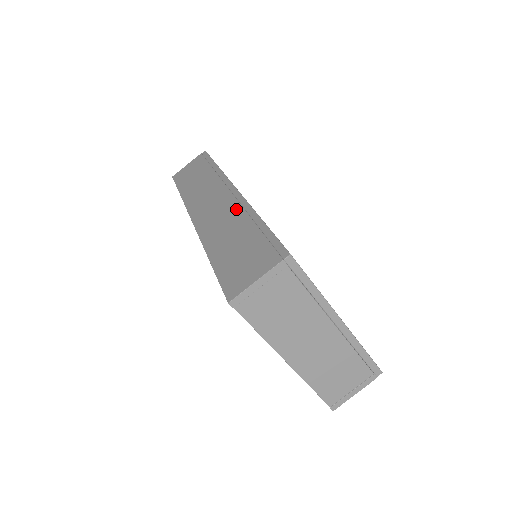
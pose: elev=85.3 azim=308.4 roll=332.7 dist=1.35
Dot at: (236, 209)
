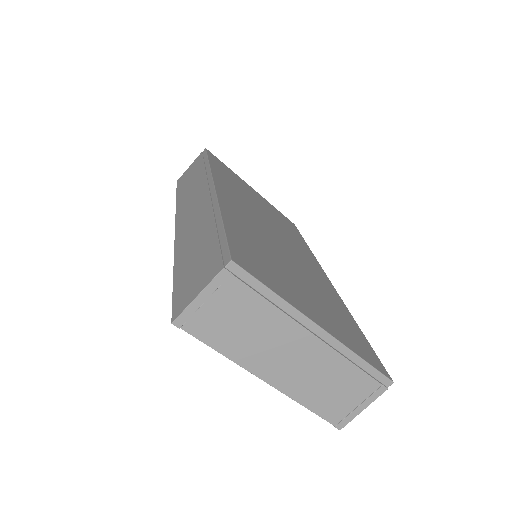
Dot at: (207, 210)
